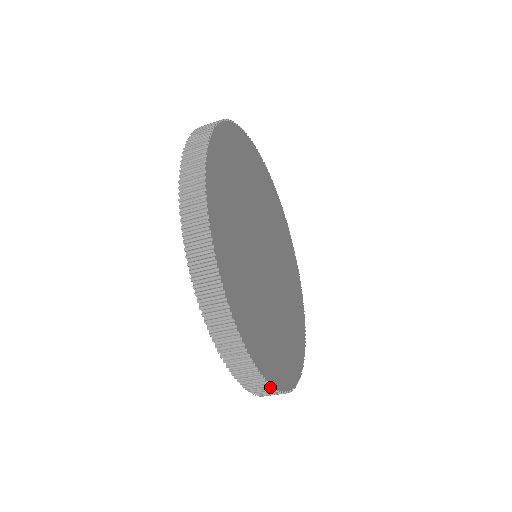
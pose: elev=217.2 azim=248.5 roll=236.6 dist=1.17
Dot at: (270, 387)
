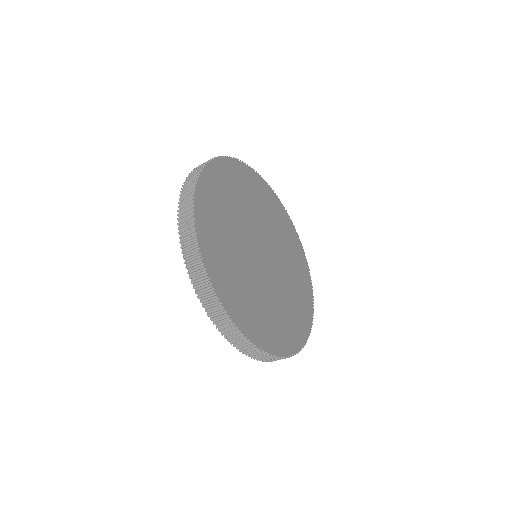
Dot at: (283, 358)
